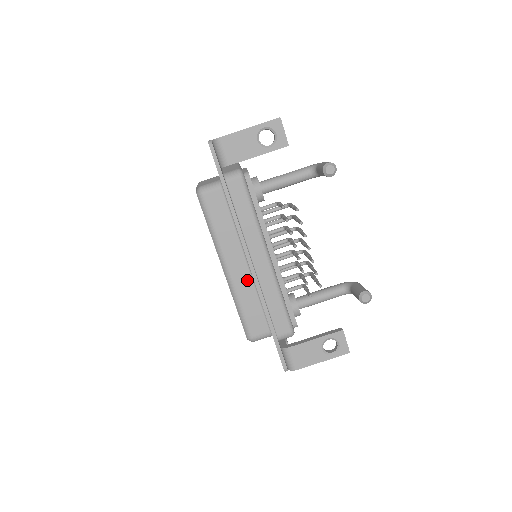
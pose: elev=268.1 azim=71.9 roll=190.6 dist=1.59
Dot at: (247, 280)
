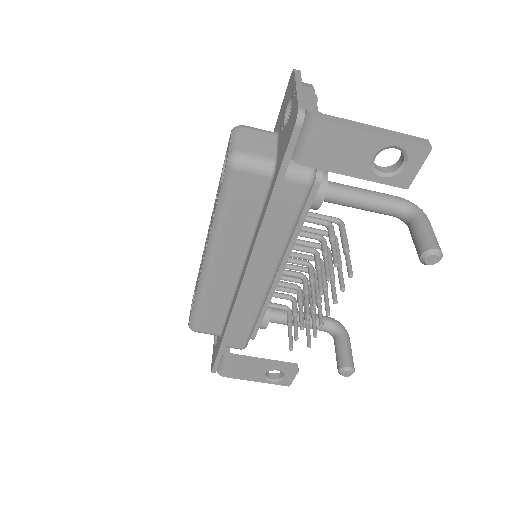
Dot at: (228, 284)
